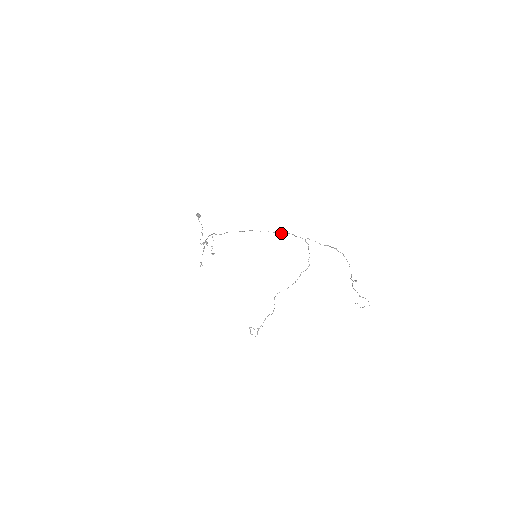
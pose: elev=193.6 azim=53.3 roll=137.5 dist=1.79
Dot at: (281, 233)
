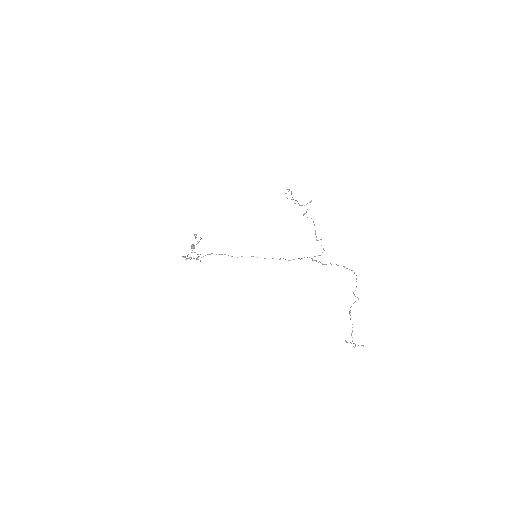
Dot at: (285, 259)
